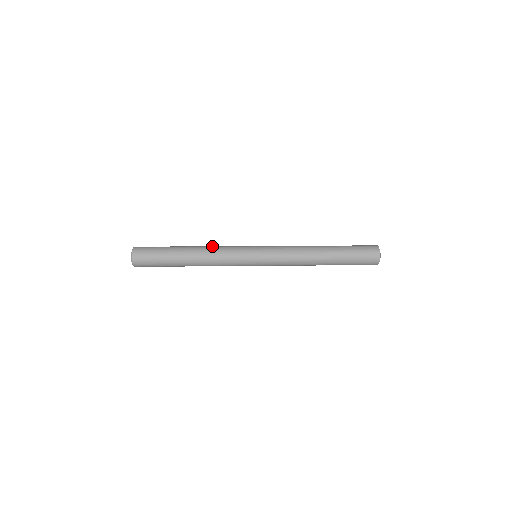
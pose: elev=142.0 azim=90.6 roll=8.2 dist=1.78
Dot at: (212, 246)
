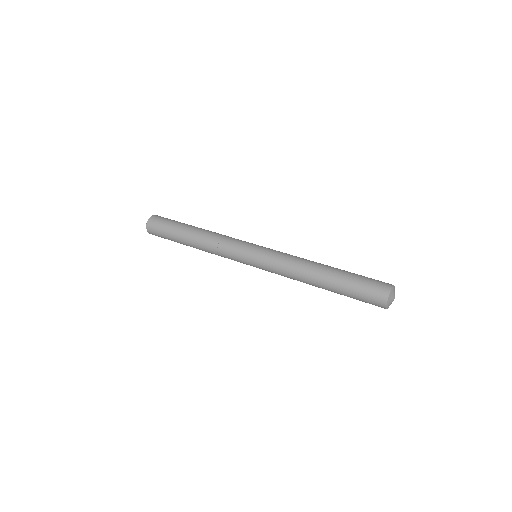
Dot at: (214, 236)
